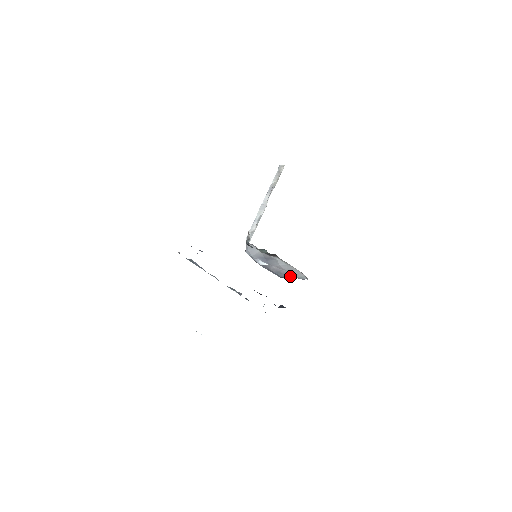
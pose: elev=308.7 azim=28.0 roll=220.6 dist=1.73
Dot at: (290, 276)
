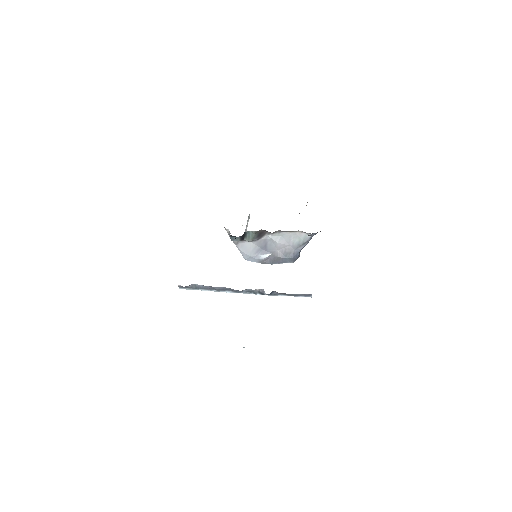
Dot at: (299, 251)
